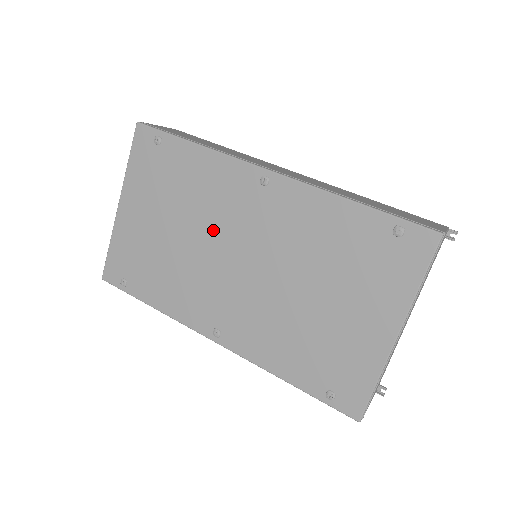
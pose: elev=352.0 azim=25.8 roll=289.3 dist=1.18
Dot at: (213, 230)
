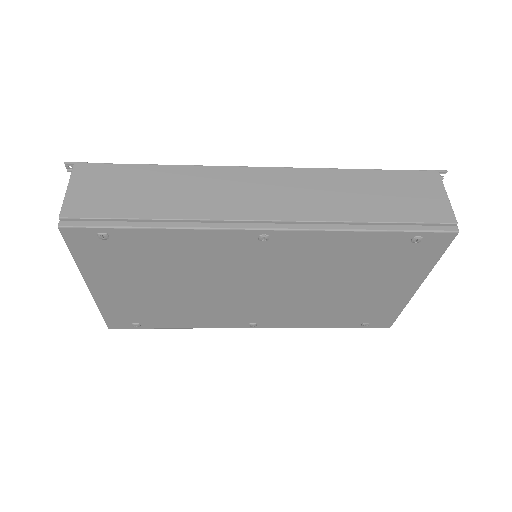
Dot at: (218, 278)
